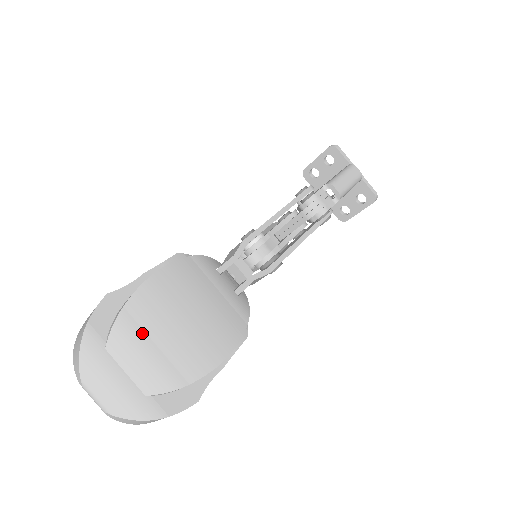
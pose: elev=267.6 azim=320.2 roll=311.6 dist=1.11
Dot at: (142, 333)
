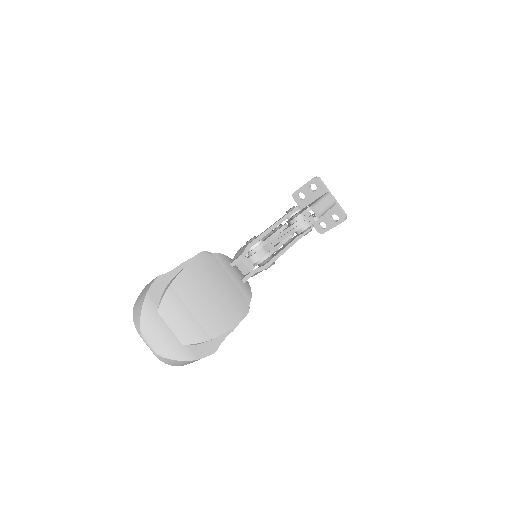
Dot at: (182, 303)
